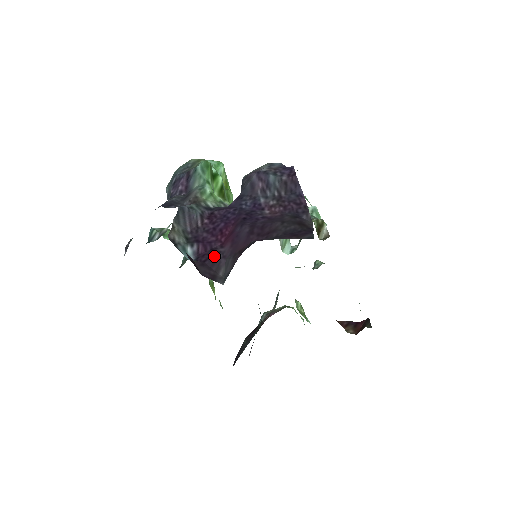
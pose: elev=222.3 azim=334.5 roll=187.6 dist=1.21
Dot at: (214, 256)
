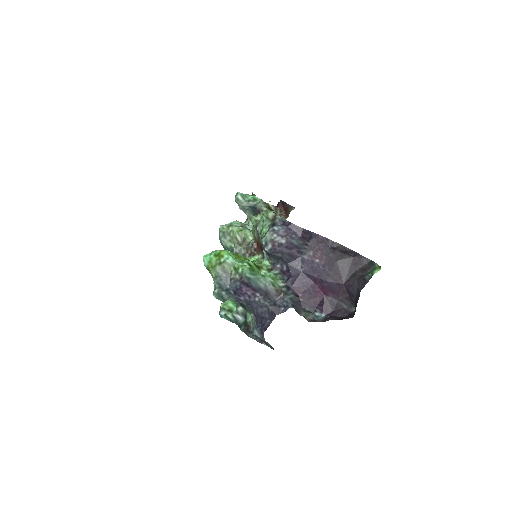
Dot at: (332, 304)
